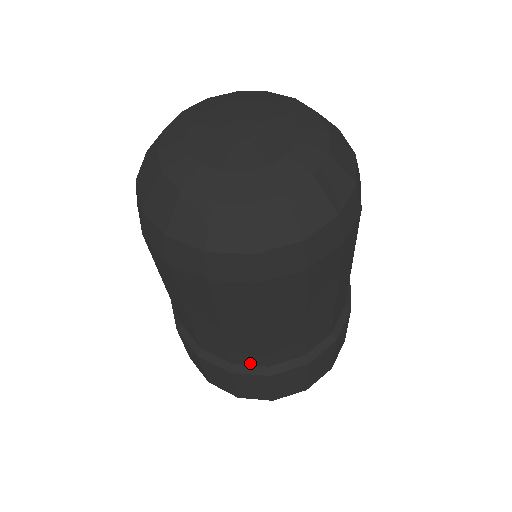
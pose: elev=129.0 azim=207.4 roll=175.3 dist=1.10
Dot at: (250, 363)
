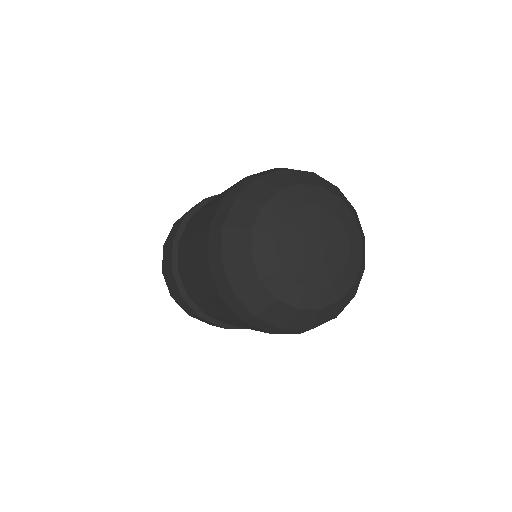
Dot at: occluded
